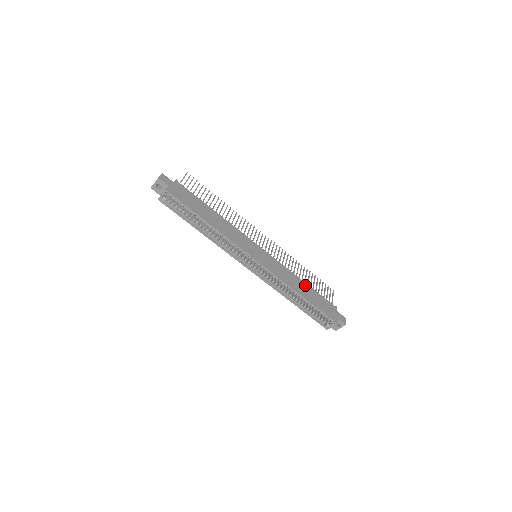
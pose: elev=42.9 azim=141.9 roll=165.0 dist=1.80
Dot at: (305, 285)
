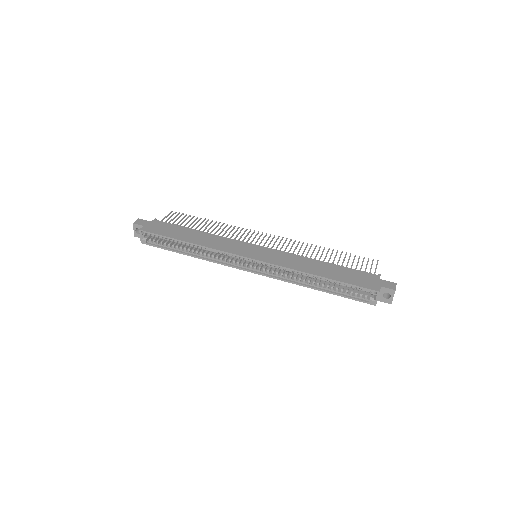
Dot at: (325, 264)
